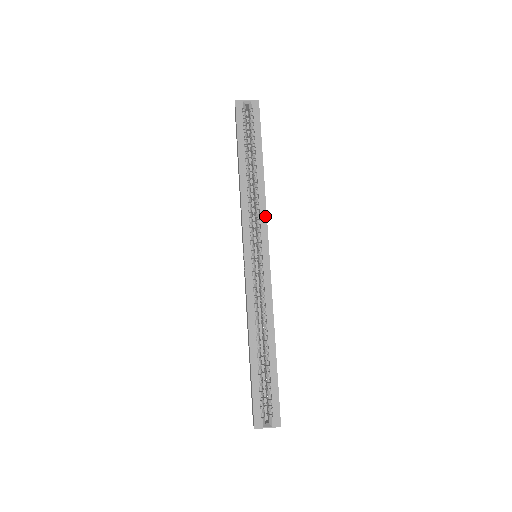
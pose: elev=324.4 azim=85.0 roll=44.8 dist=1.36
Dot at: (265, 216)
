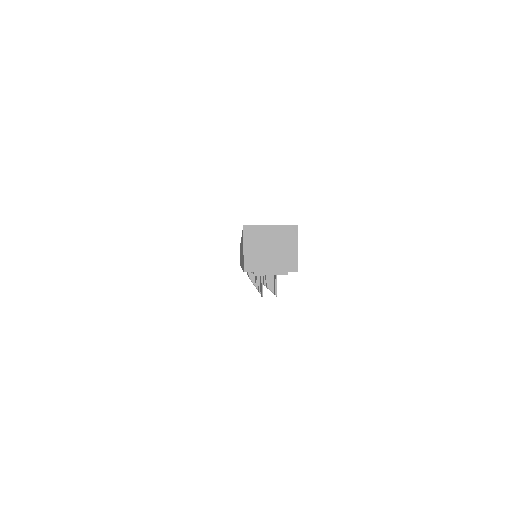
Dot at: occluded
